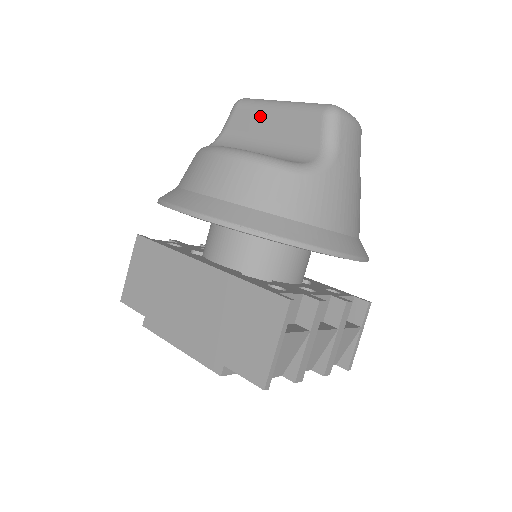
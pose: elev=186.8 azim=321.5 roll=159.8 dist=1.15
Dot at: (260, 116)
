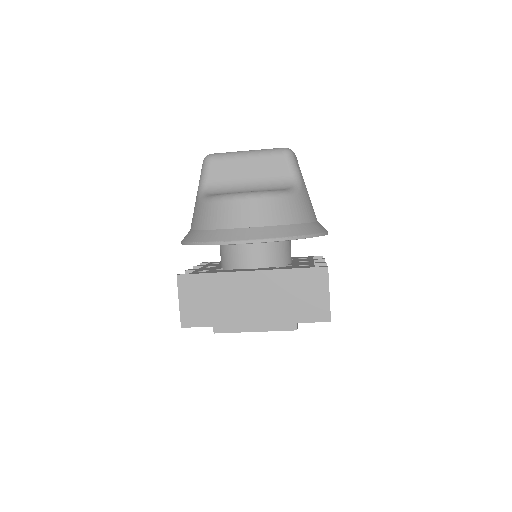
Dot at: (235, 165)
